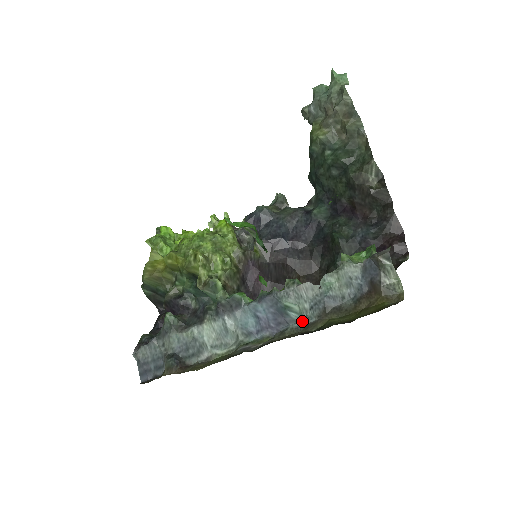
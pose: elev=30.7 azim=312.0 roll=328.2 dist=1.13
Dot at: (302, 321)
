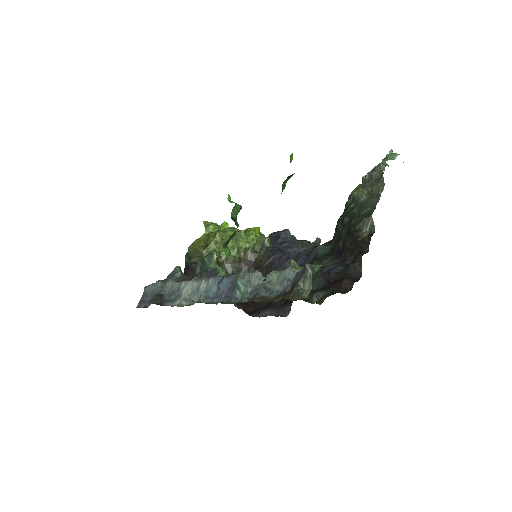
Dot at: (240, 300)
